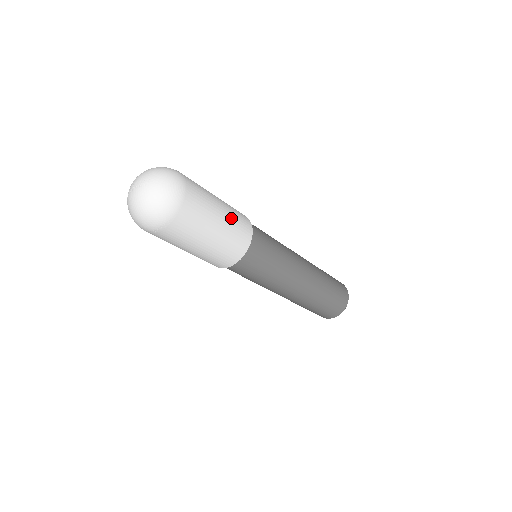
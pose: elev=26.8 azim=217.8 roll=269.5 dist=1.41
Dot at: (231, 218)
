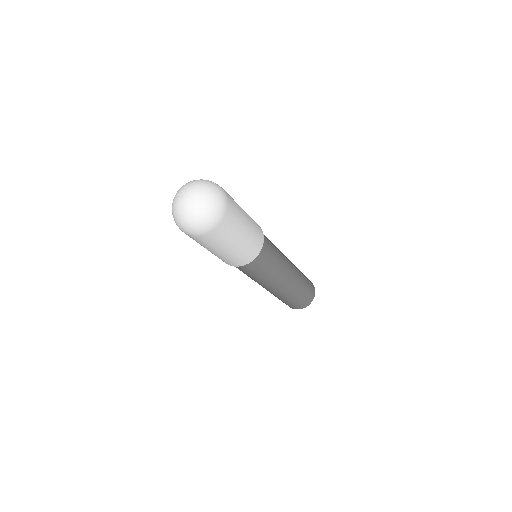
Dot at: (249, 240)
